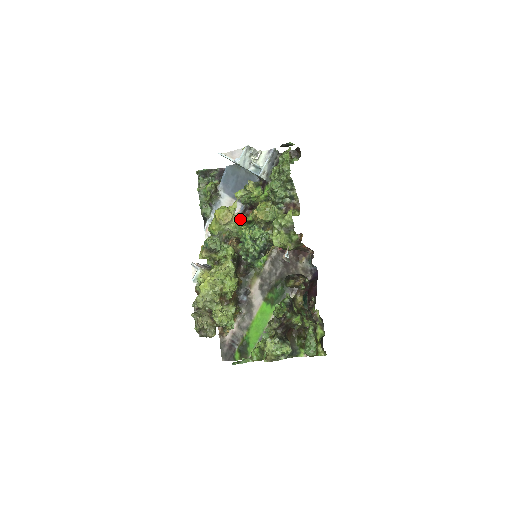
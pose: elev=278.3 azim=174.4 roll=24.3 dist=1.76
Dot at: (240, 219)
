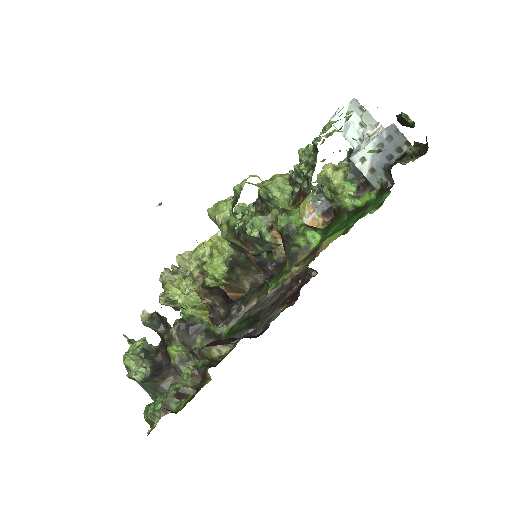
Dot at: occluded
